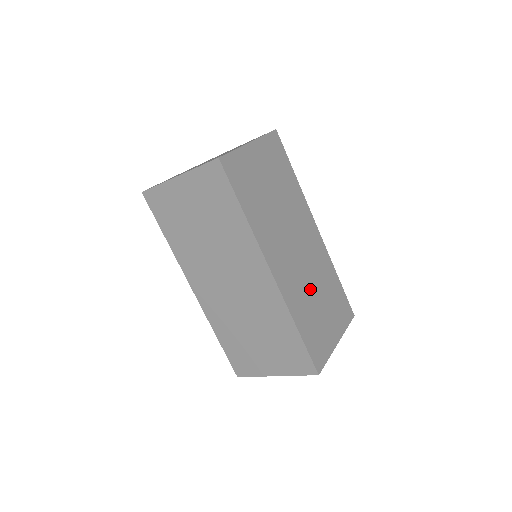
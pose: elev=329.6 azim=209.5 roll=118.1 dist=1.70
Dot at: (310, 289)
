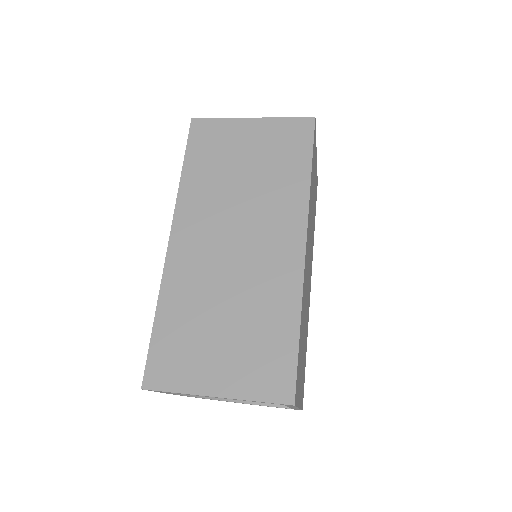
Dot at: (305, 315)
